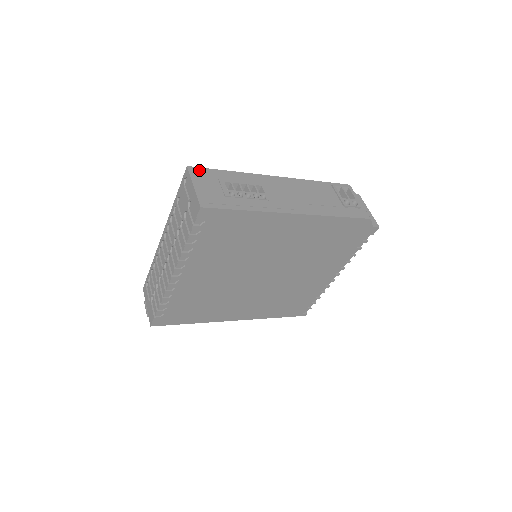
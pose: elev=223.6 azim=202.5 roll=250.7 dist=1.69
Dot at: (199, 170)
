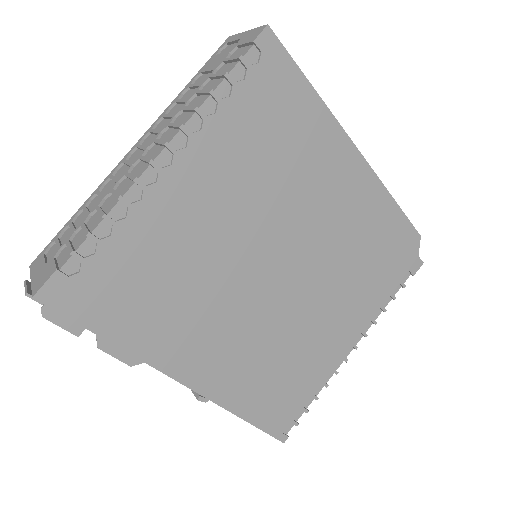
Dot at: occluded
